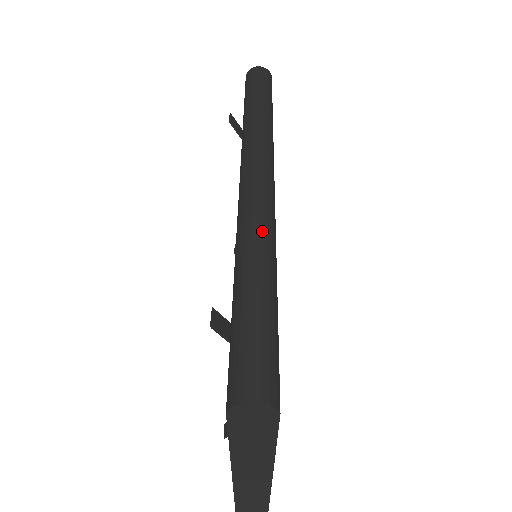
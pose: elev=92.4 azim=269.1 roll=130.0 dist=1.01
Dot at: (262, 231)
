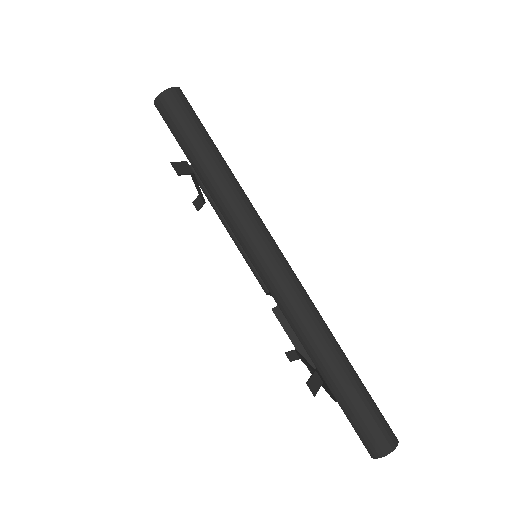
Dot at: (317, 328)
